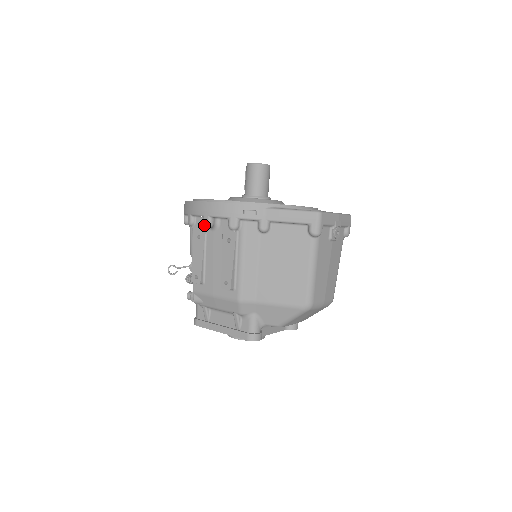
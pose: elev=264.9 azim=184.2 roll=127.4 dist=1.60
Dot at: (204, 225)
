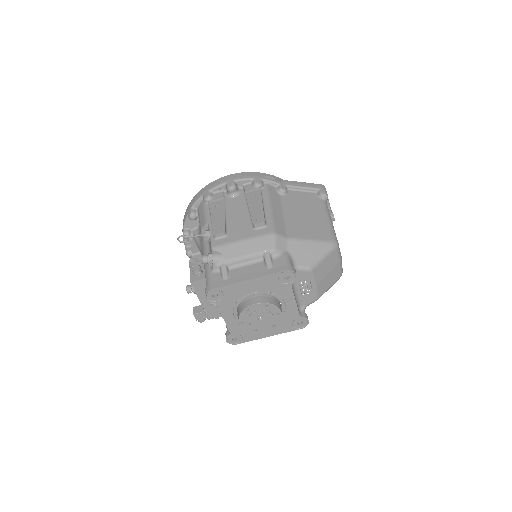
Dot at: (229, 187)
